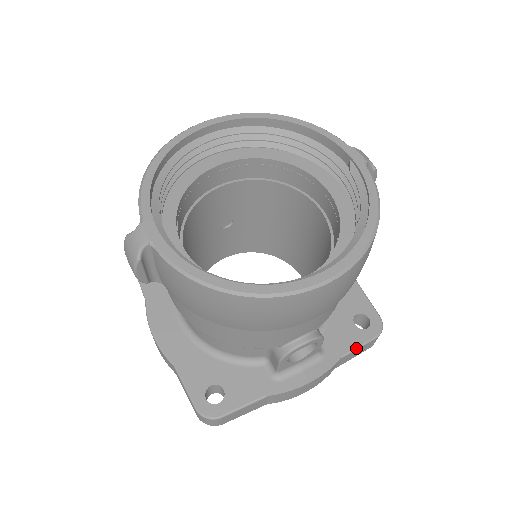
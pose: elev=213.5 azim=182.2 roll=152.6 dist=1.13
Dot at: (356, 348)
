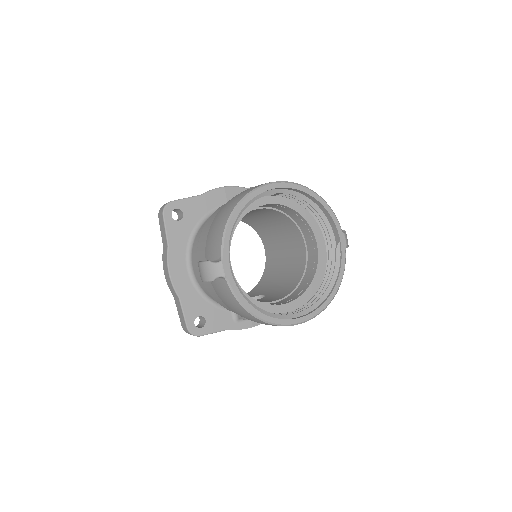
Dot at: occluded
